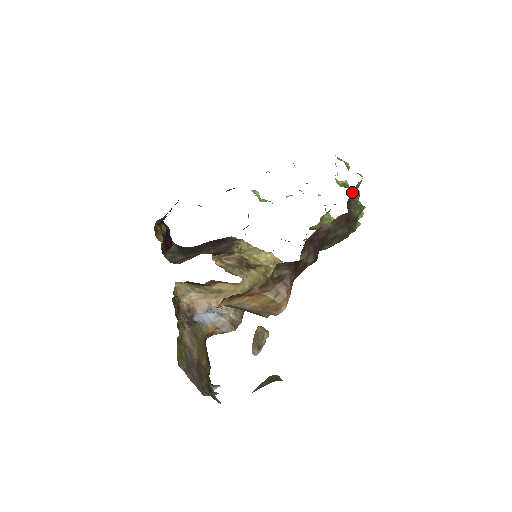
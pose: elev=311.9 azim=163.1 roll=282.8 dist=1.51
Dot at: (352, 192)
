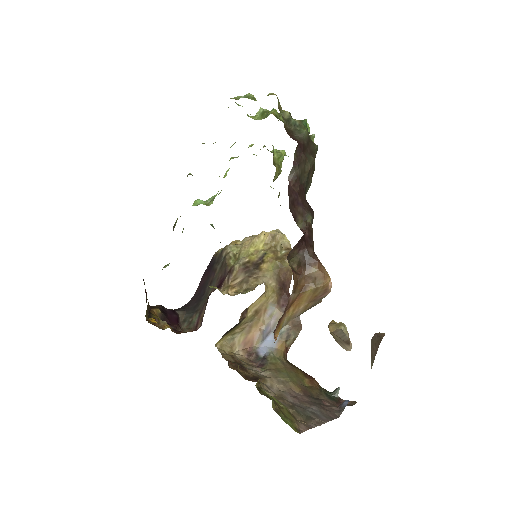
Dot at: (278, 115)
